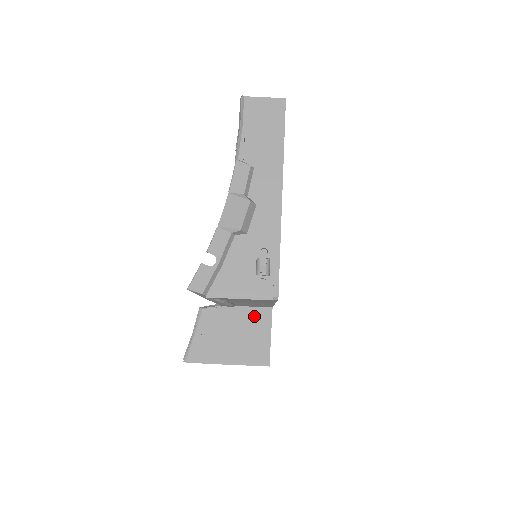
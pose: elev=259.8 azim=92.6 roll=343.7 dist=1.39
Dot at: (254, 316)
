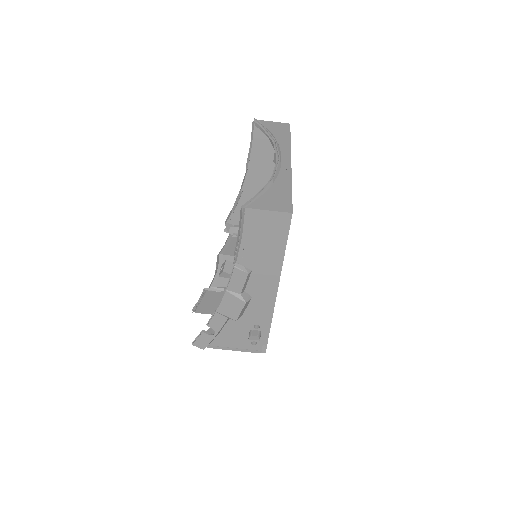
Dot at: occluded
